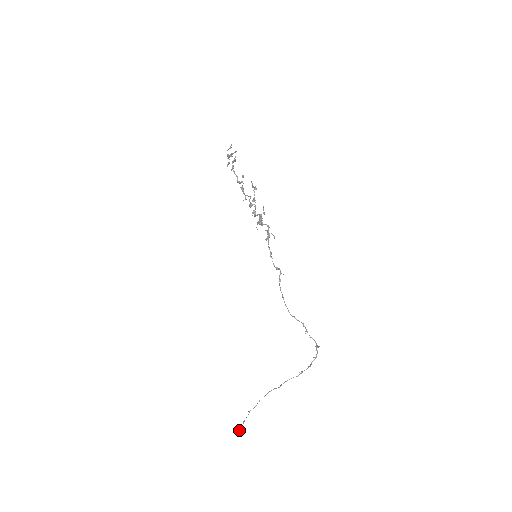
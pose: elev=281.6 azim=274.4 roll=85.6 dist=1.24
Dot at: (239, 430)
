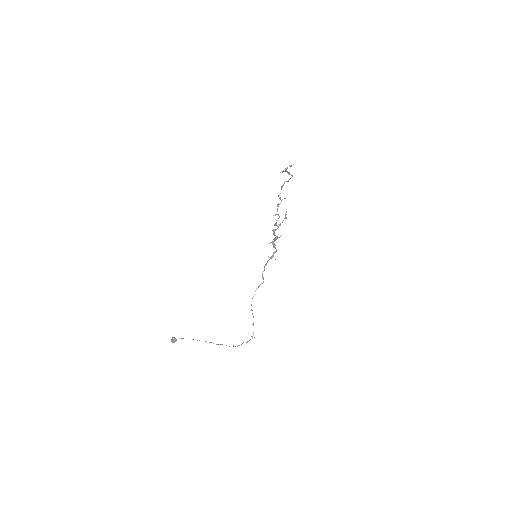
Dot at: (173, 339)
